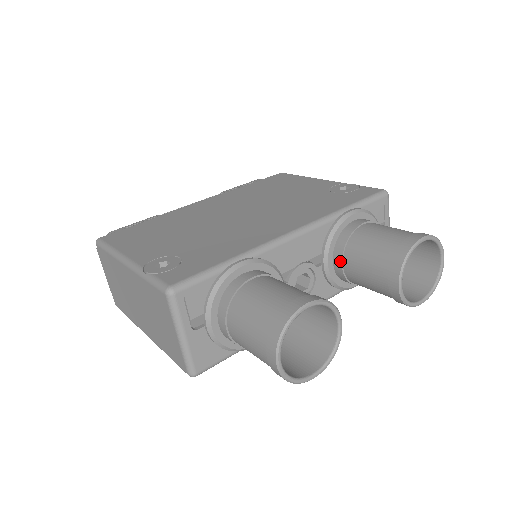
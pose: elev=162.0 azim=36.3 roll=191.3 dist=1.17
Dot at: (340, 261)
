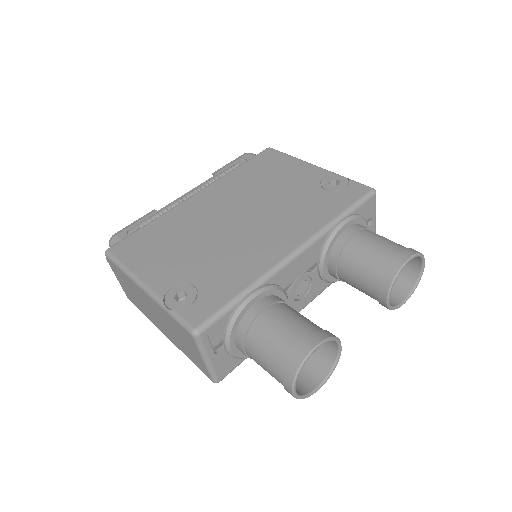
Dot at: (334, 268)
